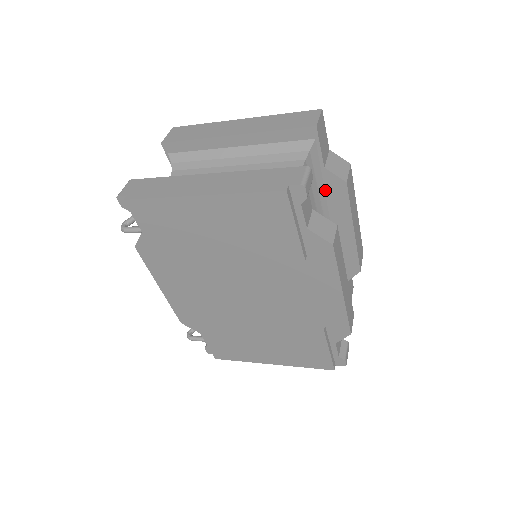
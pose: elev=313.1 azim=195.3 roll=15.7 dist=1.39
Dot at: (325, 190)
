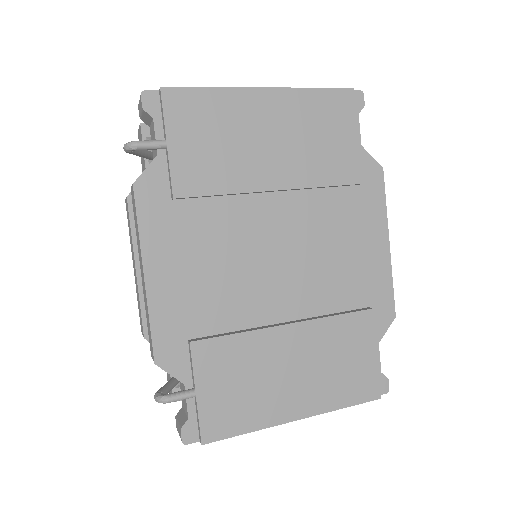
Dot at: occluded
